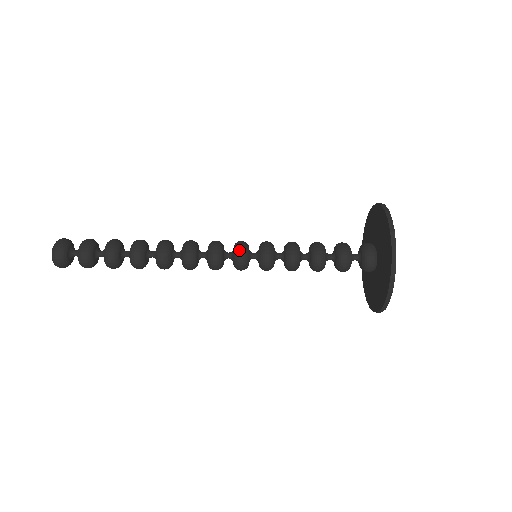
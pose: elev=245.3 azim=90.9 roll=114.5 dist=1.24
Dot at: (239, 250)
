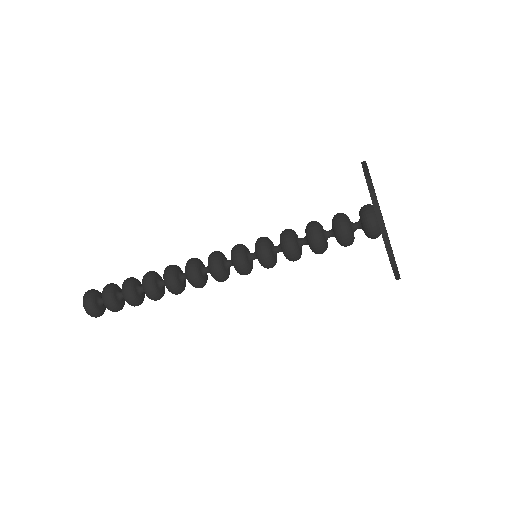
Dot at: (238, 266)
